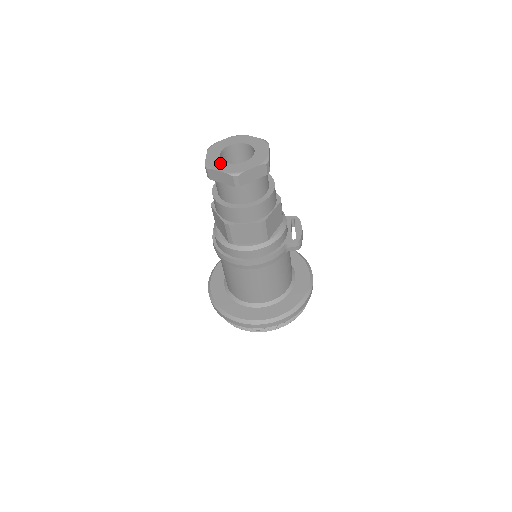
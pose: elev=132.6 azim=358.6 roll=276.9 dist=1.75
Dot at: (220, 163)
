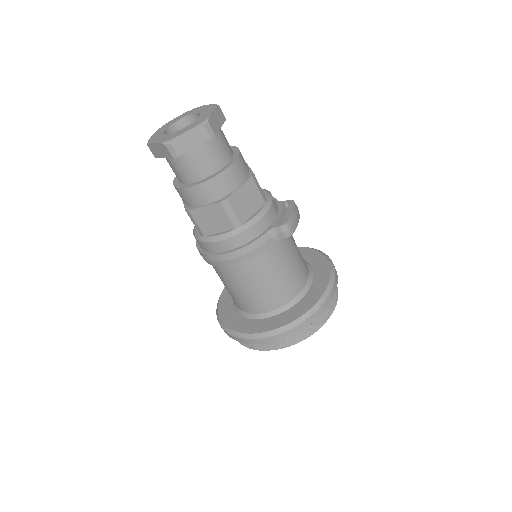
Dot at: (160, 136)
